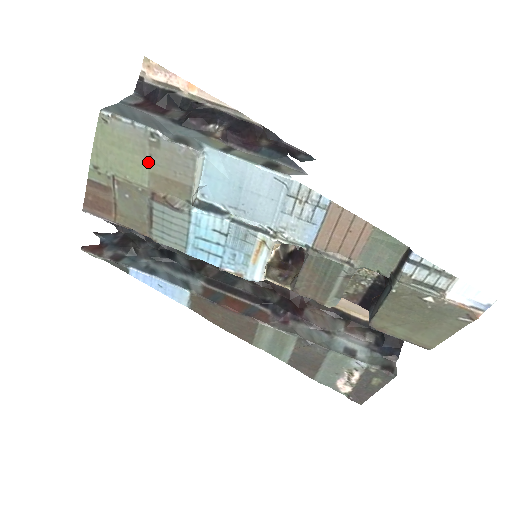
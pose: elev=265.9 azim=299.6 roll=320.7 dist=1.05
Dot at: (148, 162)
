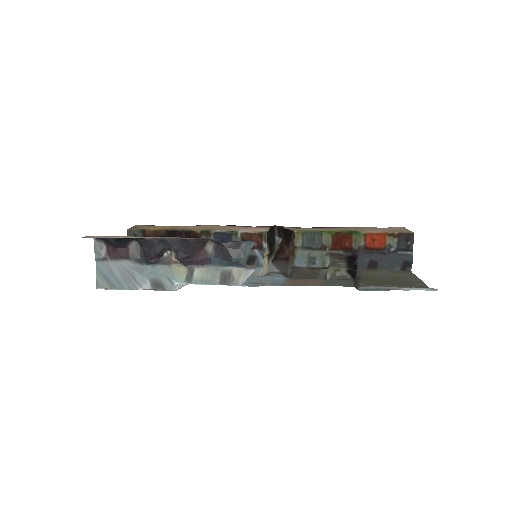
Dot at: occluded
